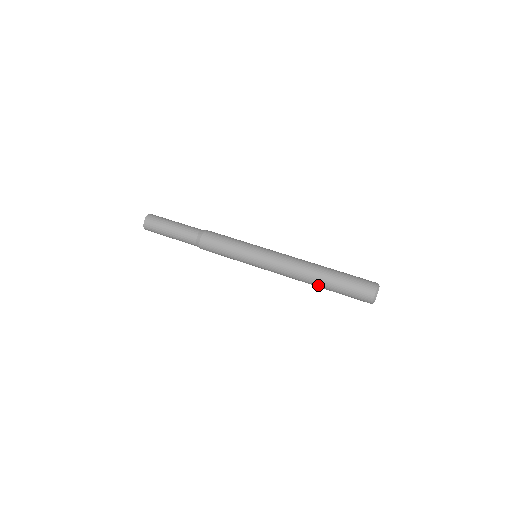
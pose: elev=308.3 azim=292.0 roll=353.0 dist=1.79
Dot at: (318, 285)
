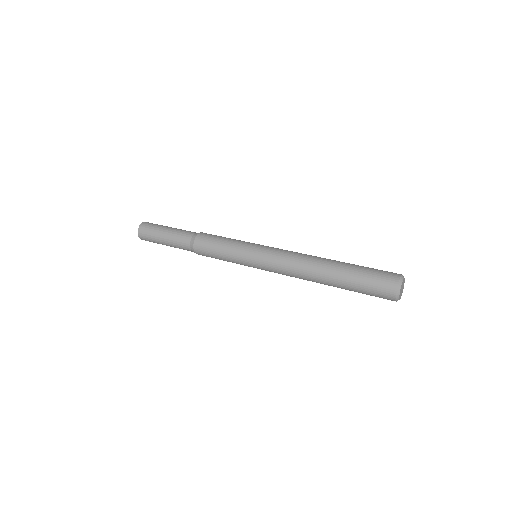
Dot at: (327, 283)
